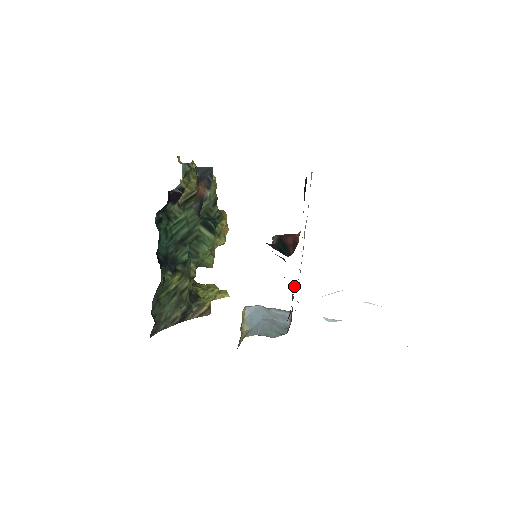
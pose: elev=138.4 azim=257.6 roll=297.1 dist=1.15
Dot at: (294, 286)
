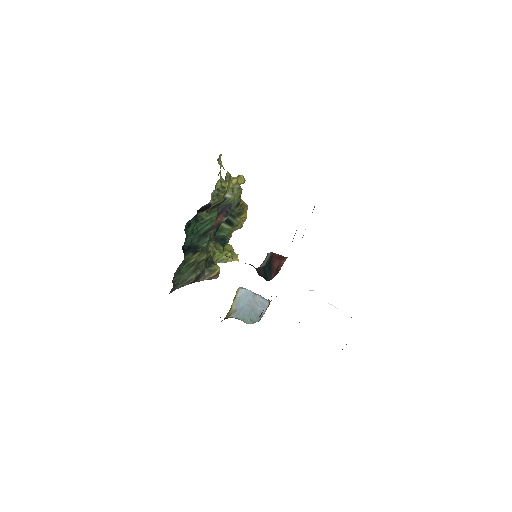
Dot at: occluded
